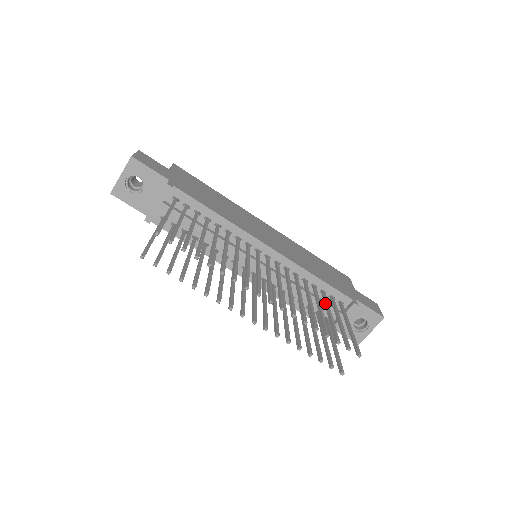
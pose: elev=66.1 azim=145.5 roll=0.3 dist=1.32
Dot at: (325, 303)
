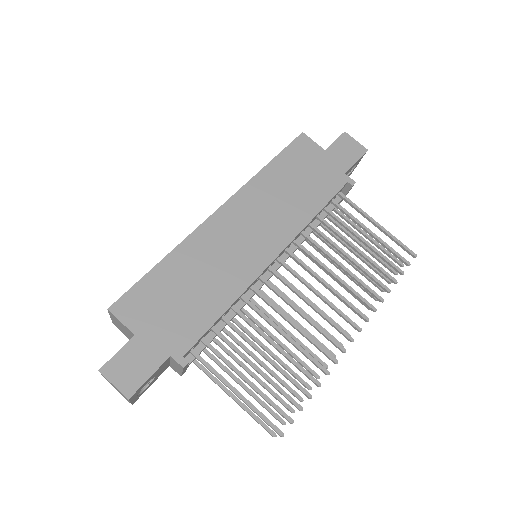
Dot at: (345, 228)
